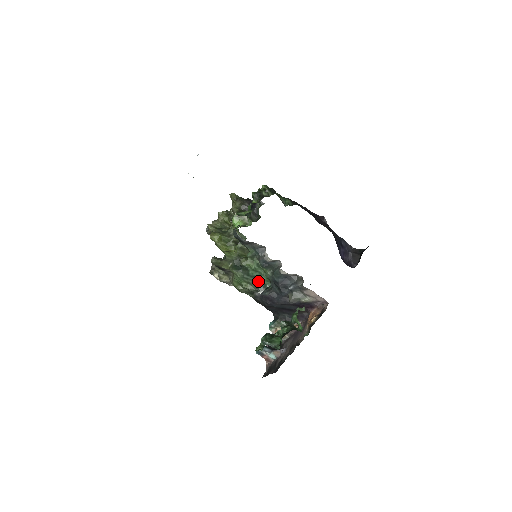
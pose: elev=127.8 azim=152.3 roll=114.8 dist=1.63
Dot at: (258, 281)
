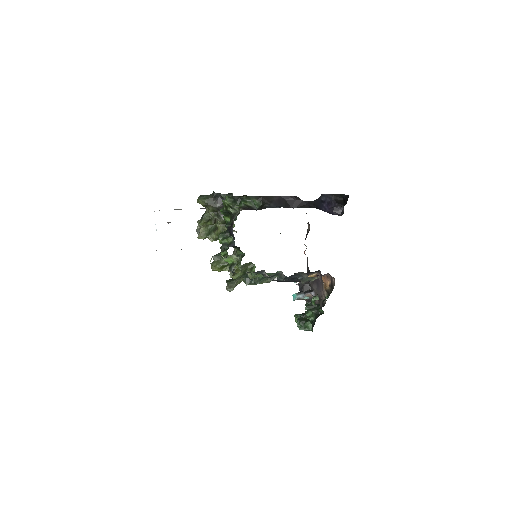
Dot at: (269, 275)
